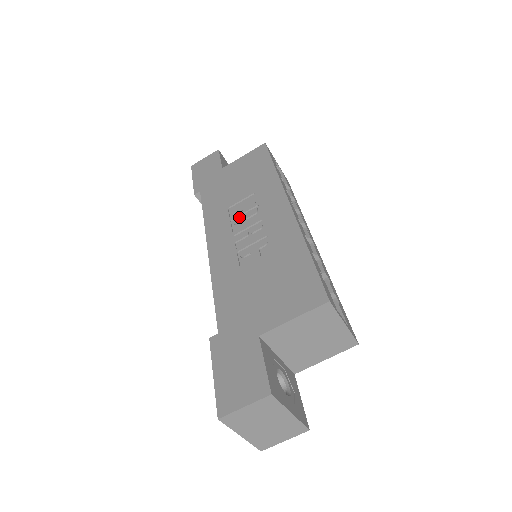
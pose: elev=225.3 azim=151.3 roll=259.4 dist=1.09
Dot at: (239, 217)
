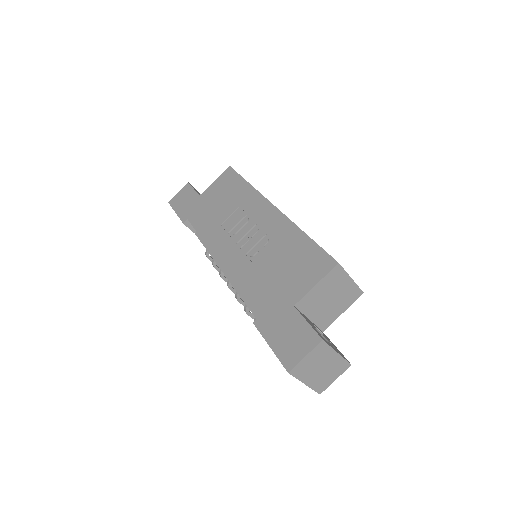
Dot at: (234, 228)
